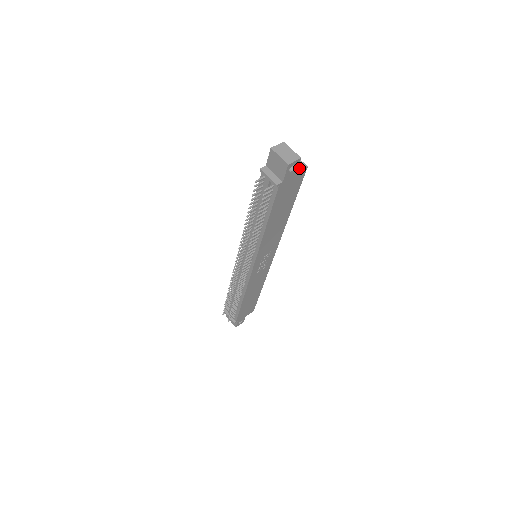
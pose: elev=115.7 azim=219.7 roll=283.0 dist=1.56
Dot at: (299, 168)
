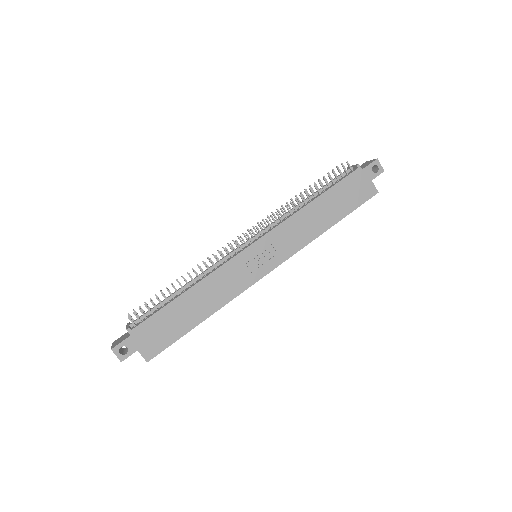
Dot at: (373, 186)
